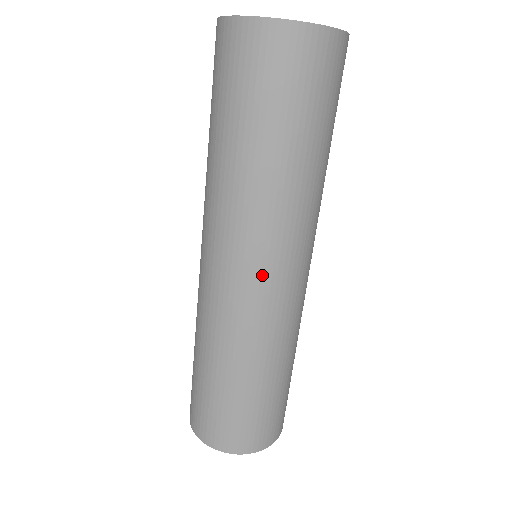
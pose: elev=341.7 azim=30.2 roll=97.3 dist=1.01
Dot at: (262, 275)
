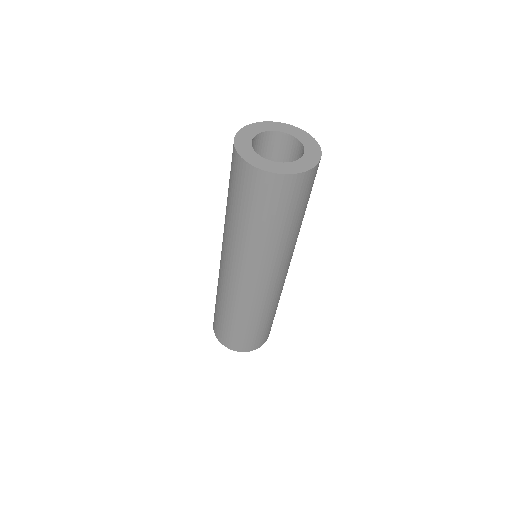
Dot at: (238, 276)
